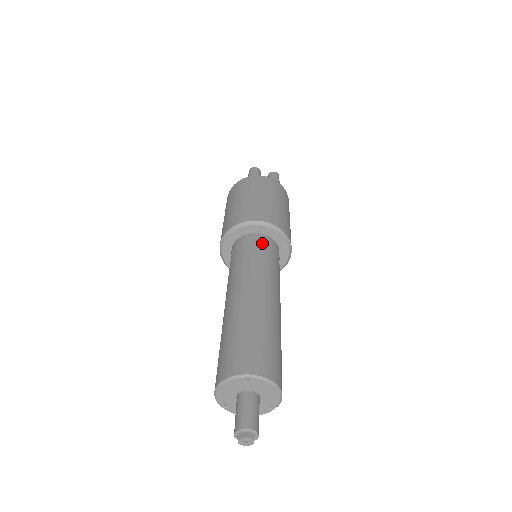
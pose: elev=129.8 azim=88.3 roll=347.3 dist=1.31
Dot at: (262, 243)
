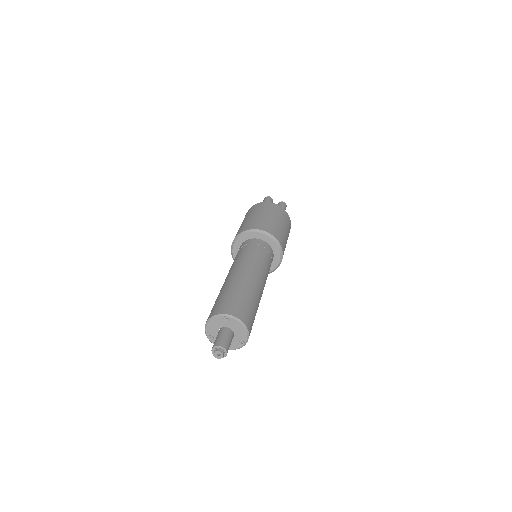
Dot at: (260, 245)
